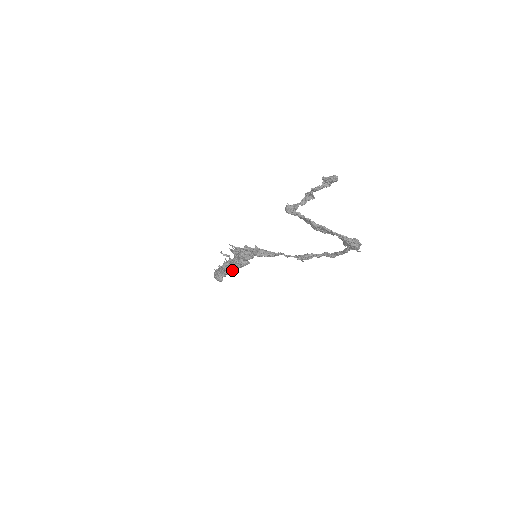
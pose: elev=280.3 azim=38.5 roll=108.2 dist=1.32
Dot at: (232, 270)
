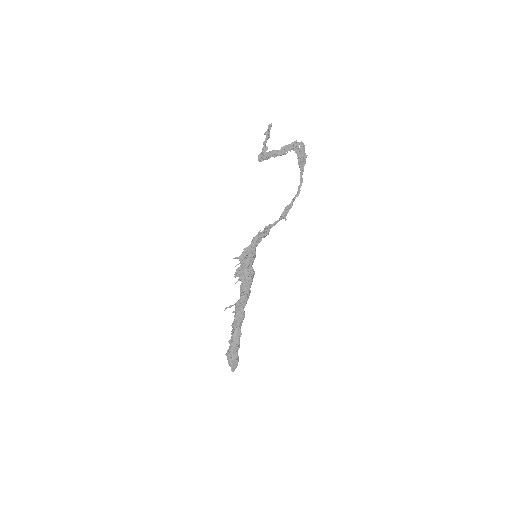
Dot at: (245, 302)
